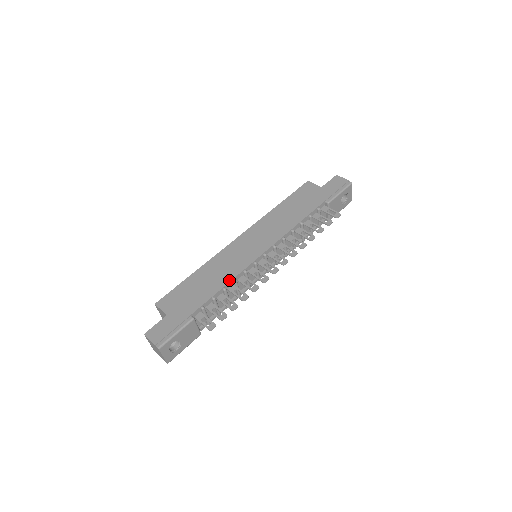
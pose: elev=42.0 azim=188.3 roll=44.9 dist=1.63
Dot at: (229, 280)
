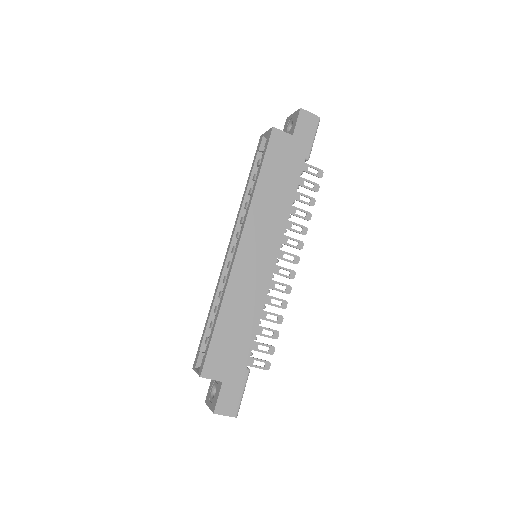
Dot at: (260, 312)
